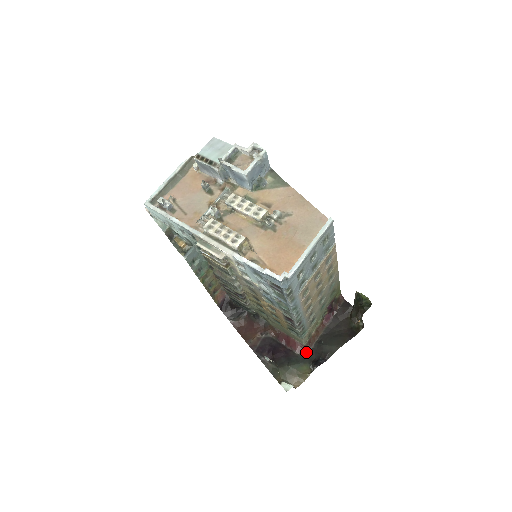
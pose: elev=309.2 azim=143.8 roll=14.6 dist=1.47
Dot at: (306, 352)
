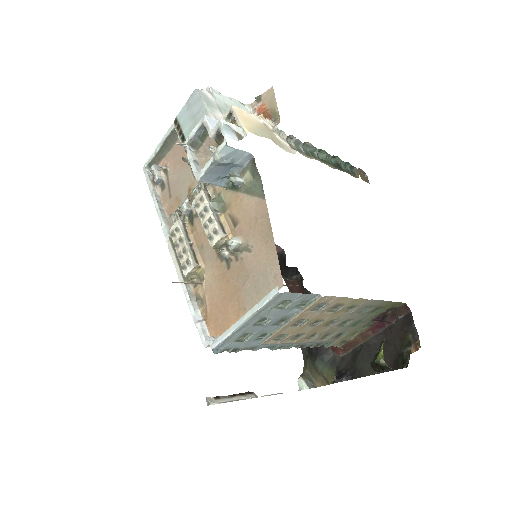
Dot at: (340, 355)
